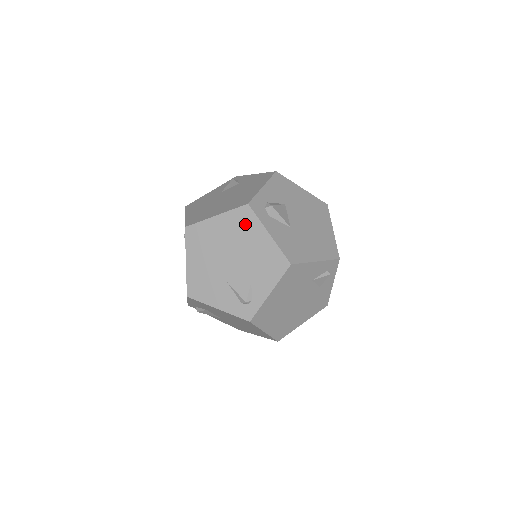
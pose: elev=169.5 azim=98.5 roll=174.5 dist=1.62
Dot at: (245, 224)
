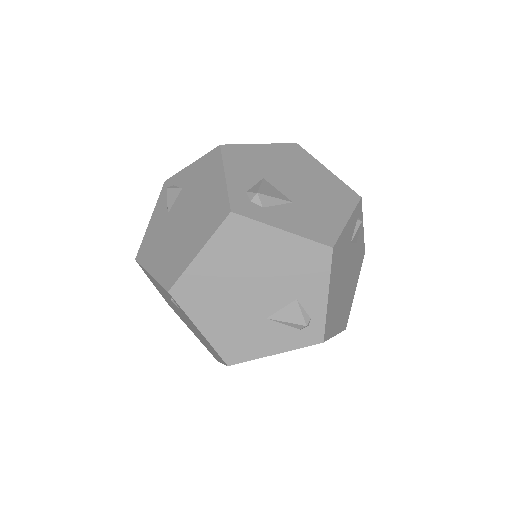
Dot at: (244, 239)
